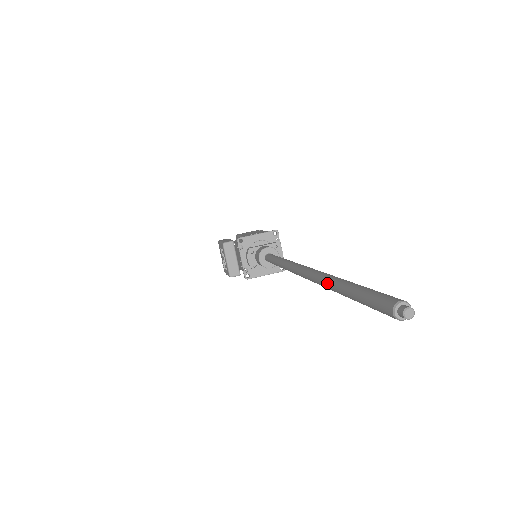
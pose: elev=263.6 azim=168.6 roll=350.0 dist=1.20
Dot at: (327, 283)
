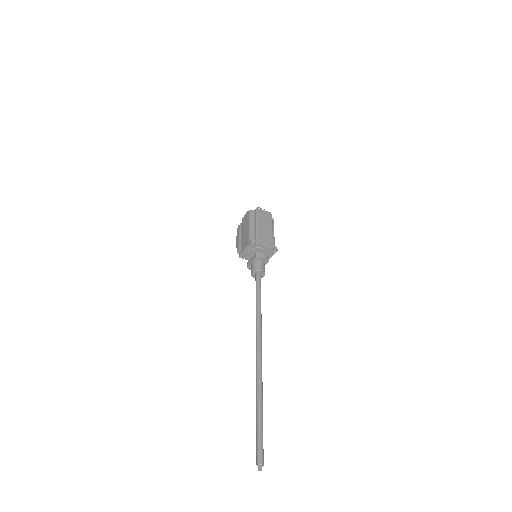
Dot at: (257, 398)
